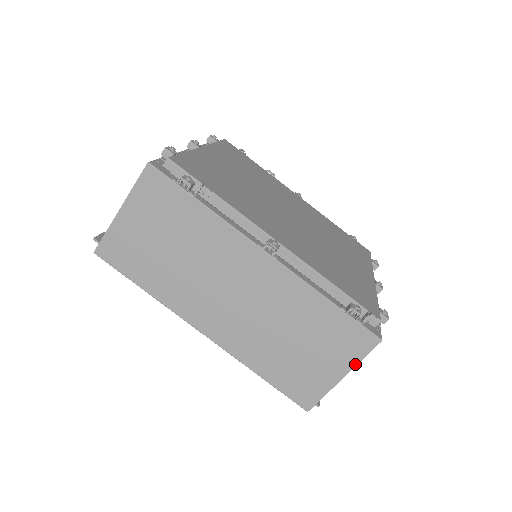
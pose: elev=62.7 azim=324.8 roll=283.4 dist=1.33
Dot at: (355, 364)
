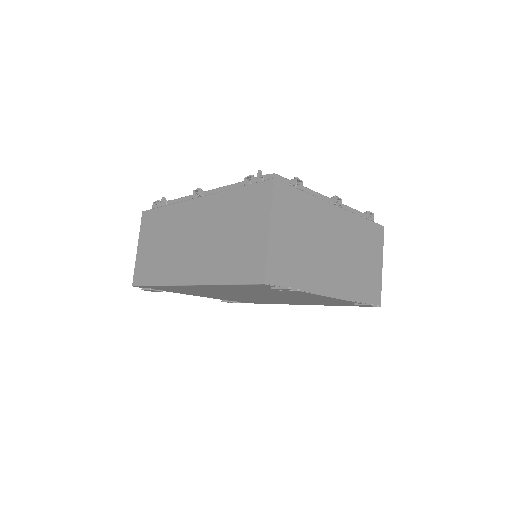
Dot at: (269, 212)
